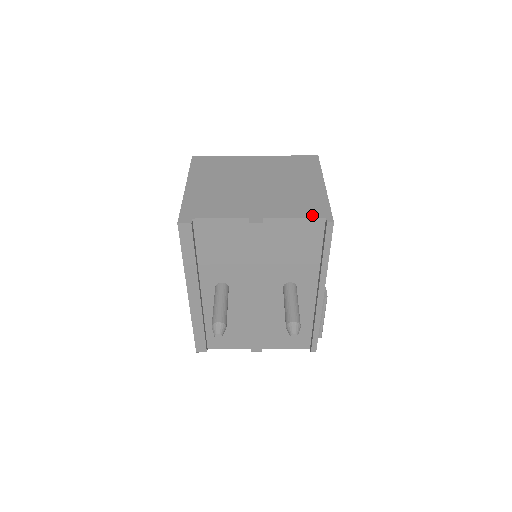
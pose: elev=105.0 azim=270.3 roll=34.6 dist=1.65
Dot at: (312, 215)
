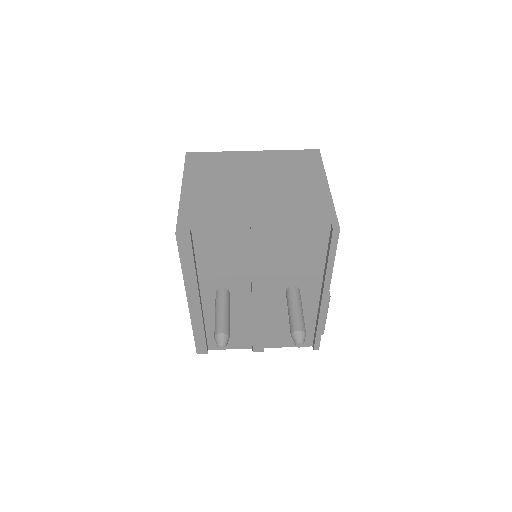
Dot at: (317, 221)
